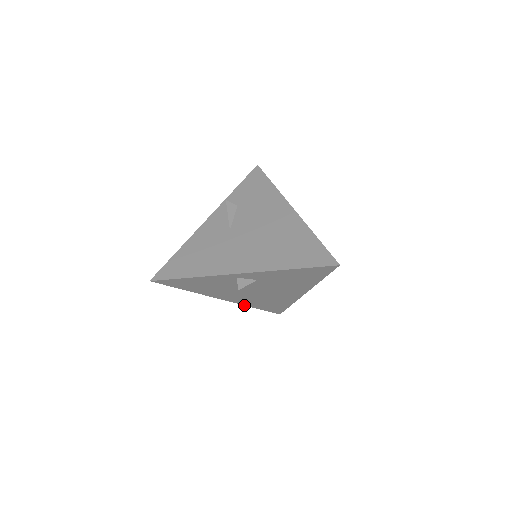
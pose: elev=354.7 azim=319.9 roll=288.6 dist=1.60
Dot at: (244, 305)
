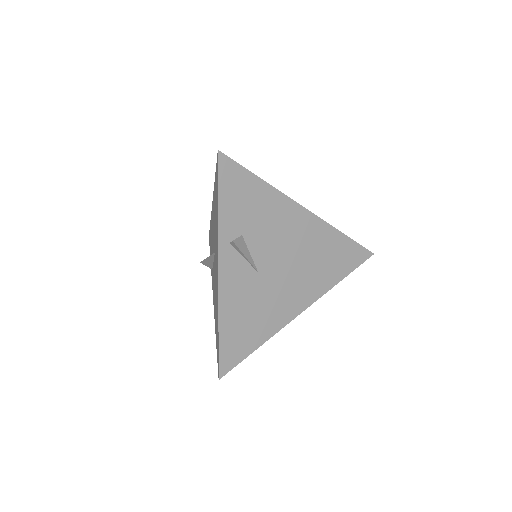
Dot at: (211, 273)
